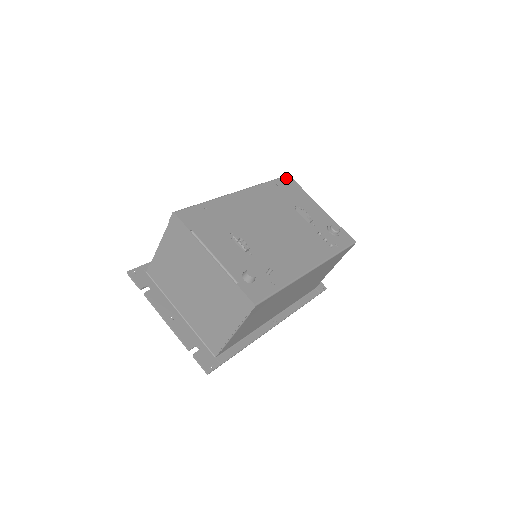
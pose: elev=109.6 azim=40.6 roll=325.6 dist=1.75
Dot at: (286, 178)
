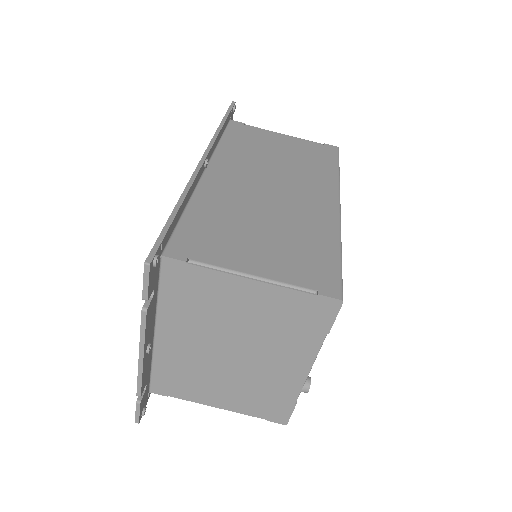
Dot at: occluded
